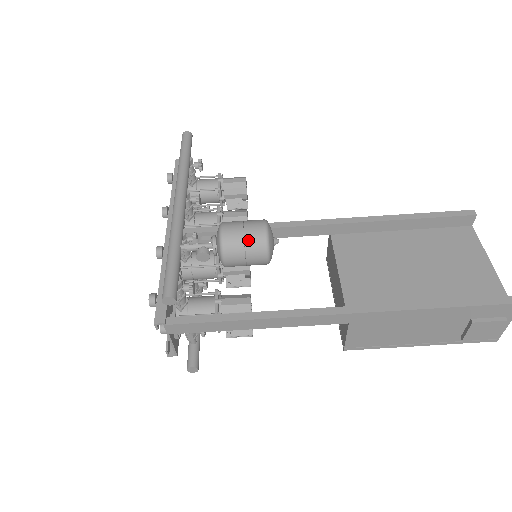
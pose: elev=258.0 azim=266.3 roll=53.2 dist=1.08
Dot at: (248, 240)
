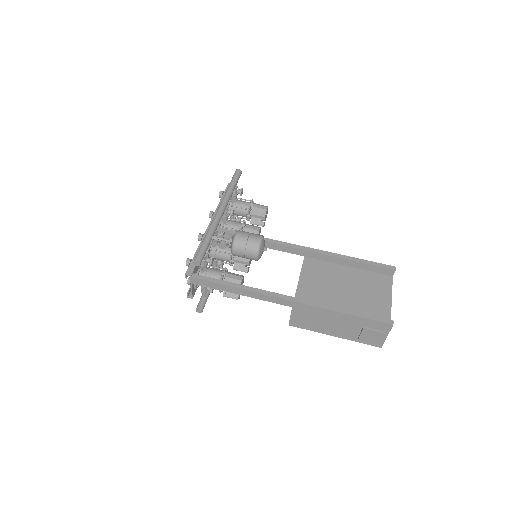
Dot at: (249, 244)
